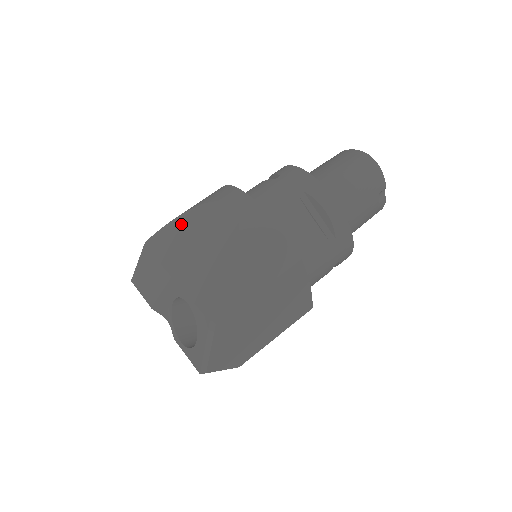
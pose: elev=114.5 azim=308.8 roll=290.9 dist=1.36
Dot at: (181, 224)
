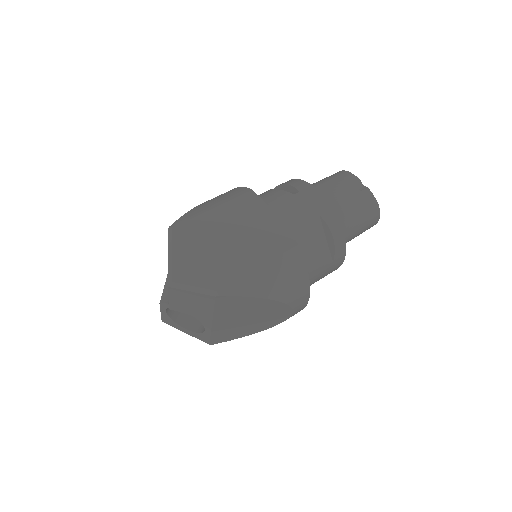
Dot at: occluded
